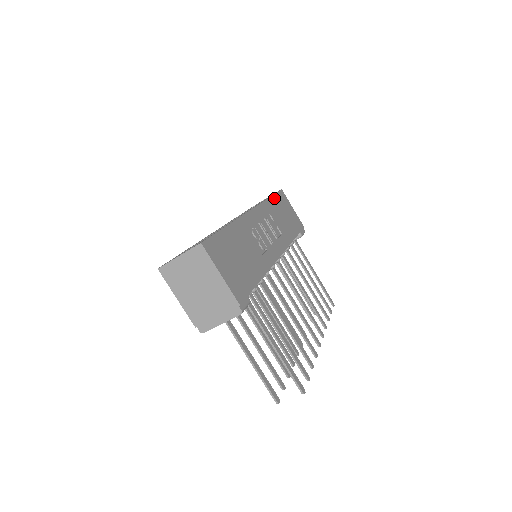
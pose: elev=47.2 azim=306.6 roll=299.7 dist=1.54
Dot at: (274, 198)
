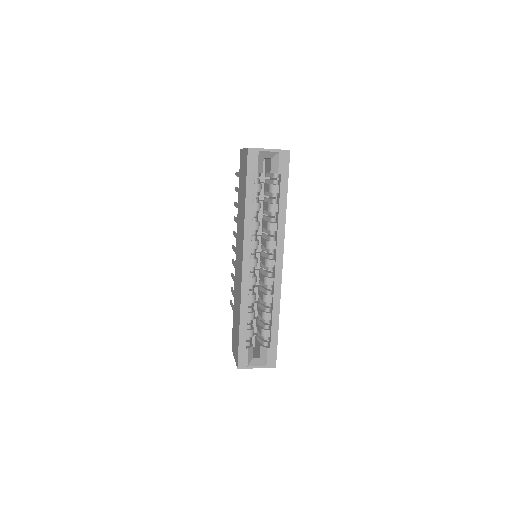
Dot at: (287, 192)
